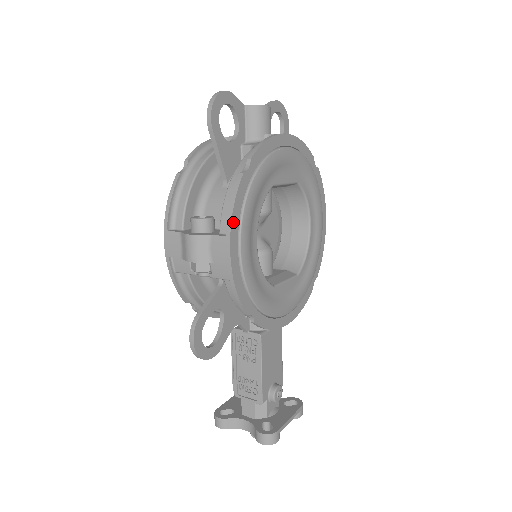
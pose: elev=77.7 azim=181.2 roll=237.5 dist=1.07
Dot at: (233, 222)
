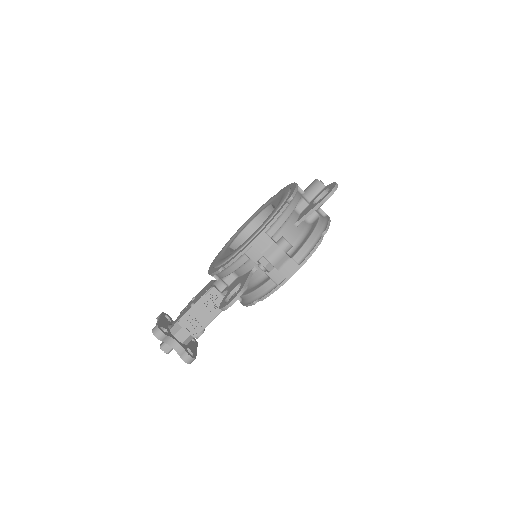
Dot at: (306, 261)
